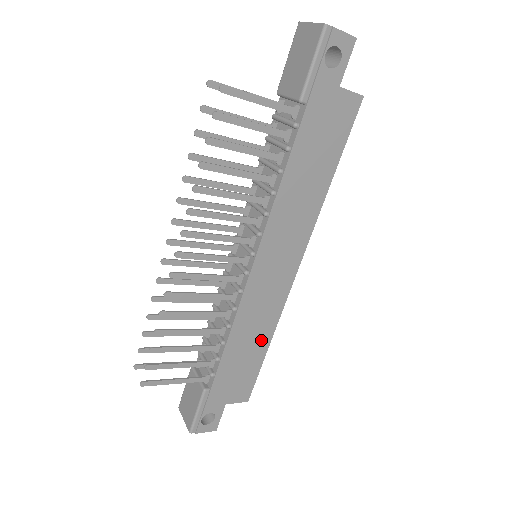
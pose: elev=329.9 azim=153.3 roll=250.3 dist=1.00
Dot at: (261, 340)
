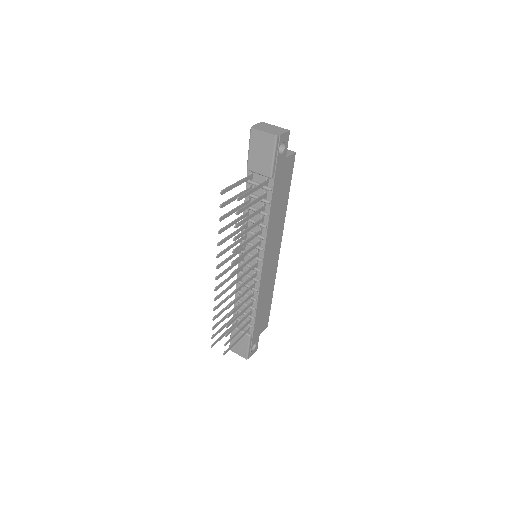
Dot at: (269, 295)
